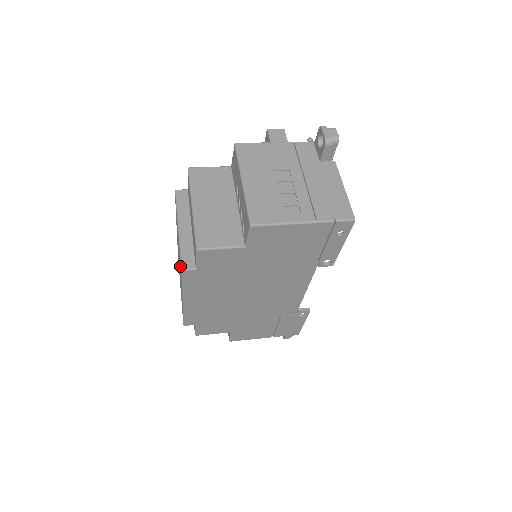
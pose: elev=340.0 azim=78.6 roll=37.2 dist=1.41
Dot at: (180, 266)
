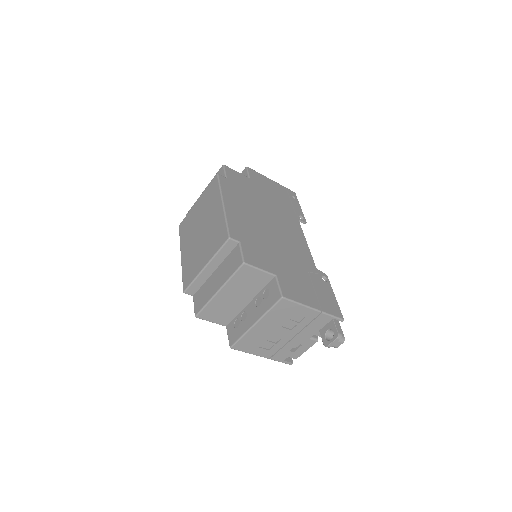
Dot at: (211, 193)
